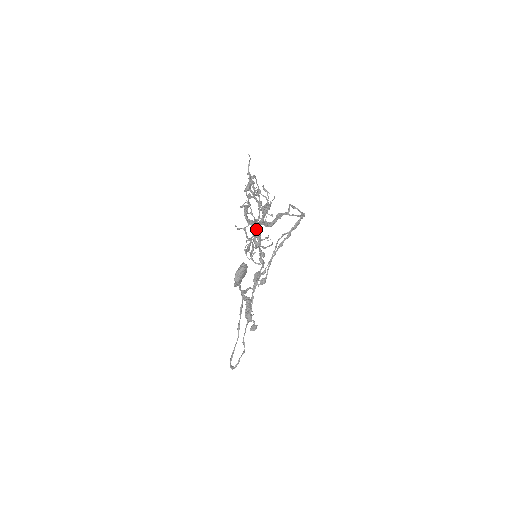
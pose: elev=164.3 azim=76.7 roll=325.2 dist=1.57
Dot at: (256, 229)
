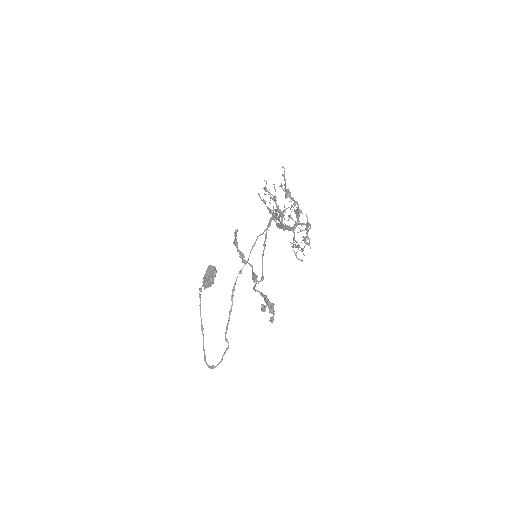
Dot at: (235, 232)
